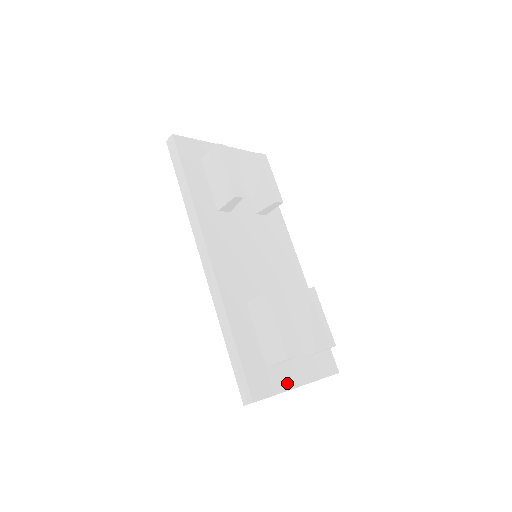
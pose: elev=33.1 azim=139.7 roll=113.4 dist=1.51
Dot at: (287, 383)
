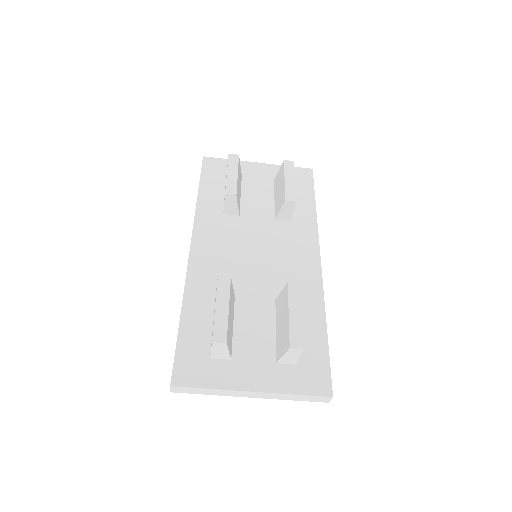
Dot at: (232, 382)
